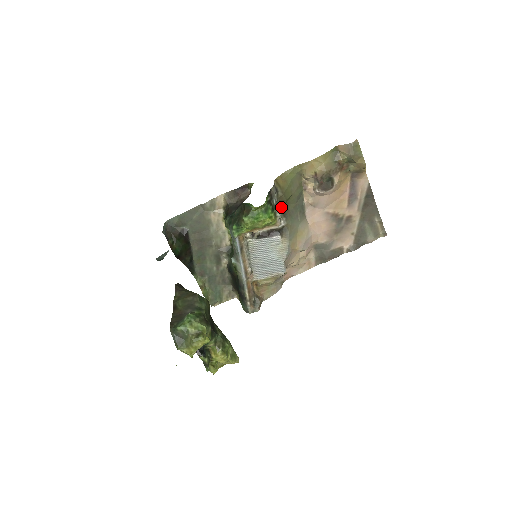
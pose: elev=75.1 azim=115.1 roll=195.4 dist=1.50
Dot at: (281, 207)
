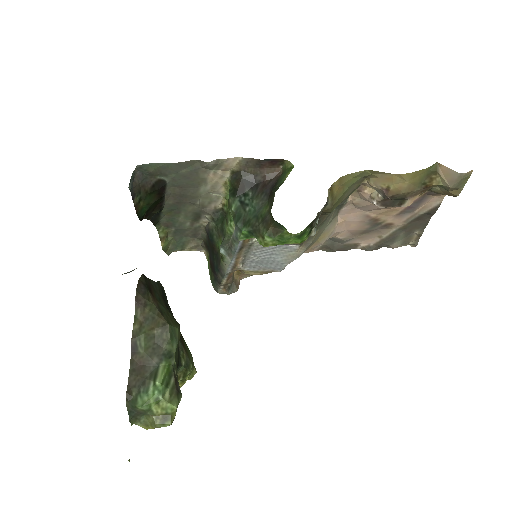
Dot at: occluded
